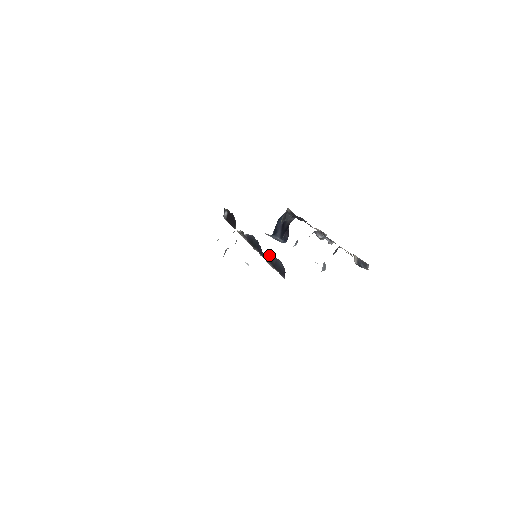
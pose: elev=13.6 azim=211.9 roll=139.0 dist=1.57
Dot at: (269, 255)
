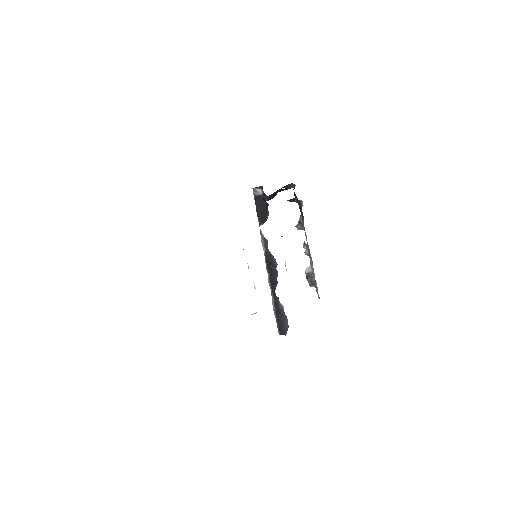
Dot at: (281, 304)
